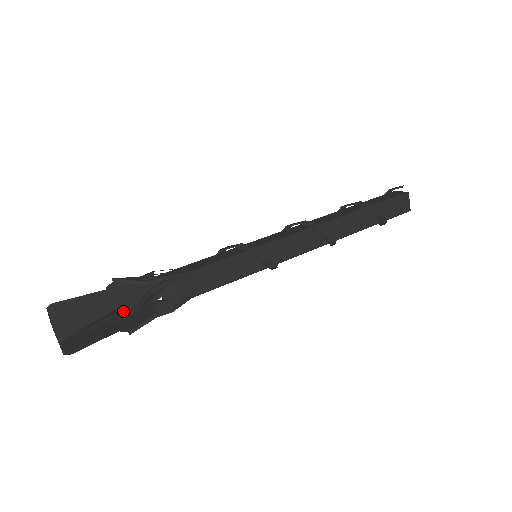
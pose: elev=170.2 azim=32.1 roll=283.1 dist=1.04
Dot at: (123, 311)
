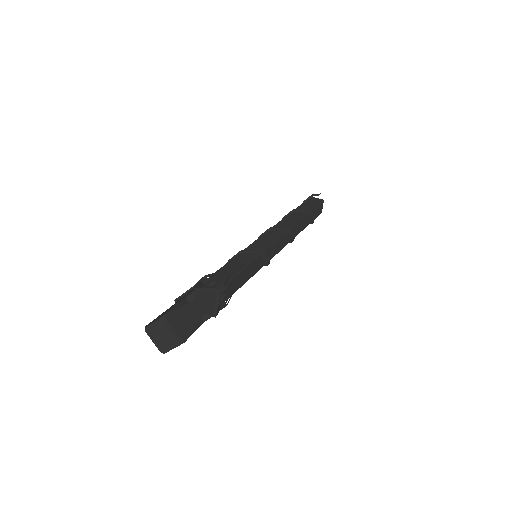
Dot at: (209, 314)
